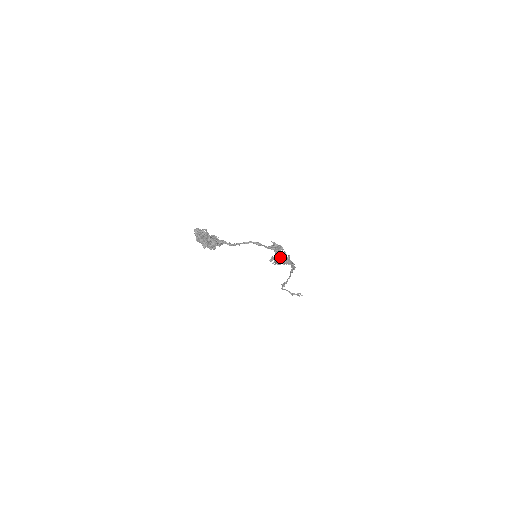
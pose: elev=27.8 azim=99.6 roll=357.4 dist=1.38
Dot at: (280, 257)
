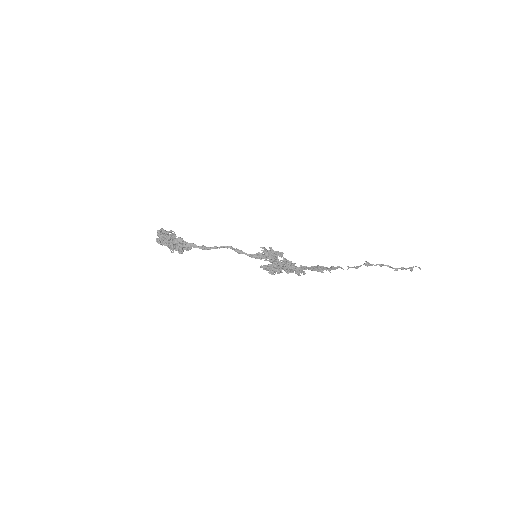
Dot at: (274, 267)
